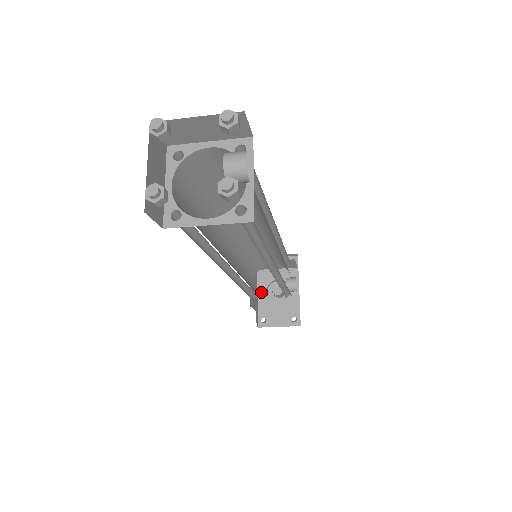
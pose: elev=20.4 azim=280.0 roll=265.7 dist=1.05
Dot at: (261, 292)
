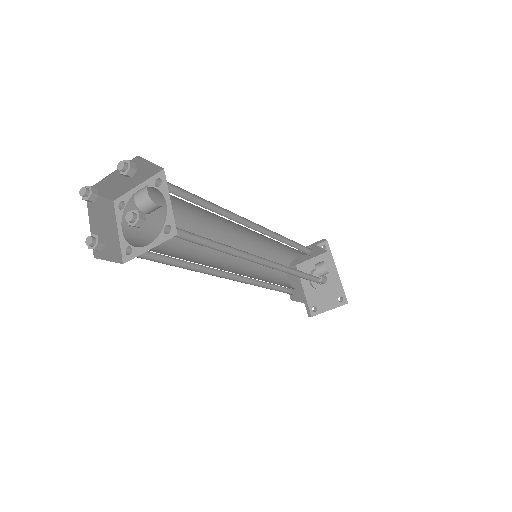
Dot at: (305, 284)
